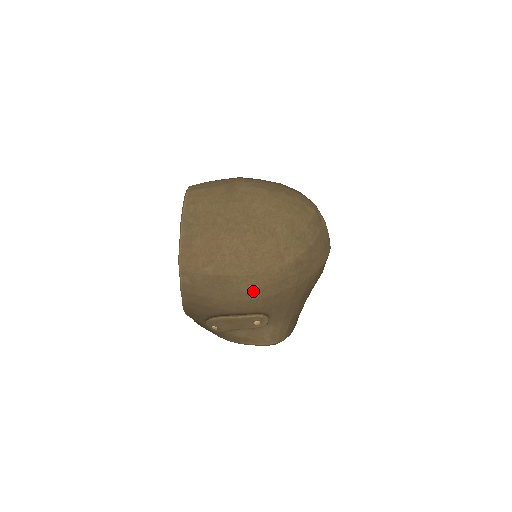
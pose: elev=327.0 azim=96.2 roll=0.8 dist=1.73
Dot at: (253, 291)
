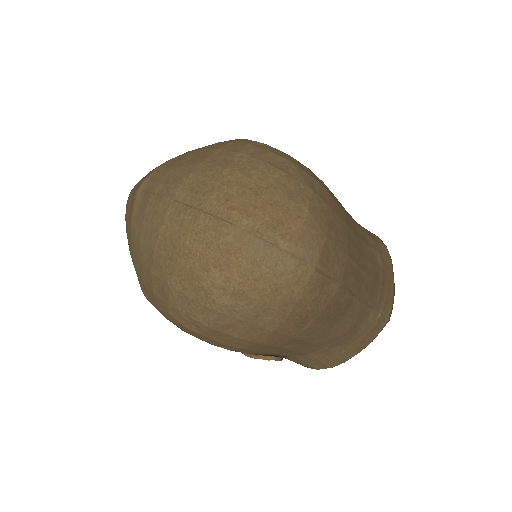
Dot at: occluded
